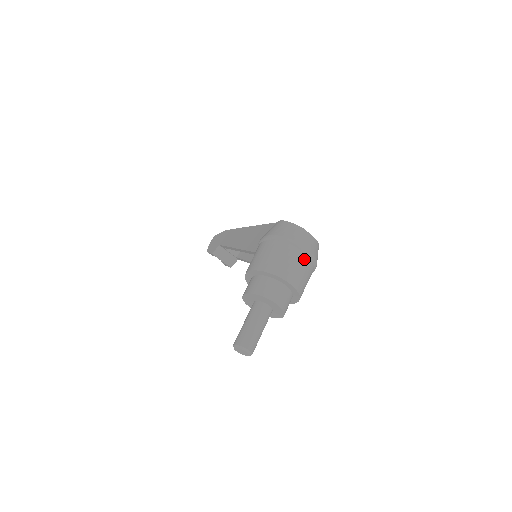
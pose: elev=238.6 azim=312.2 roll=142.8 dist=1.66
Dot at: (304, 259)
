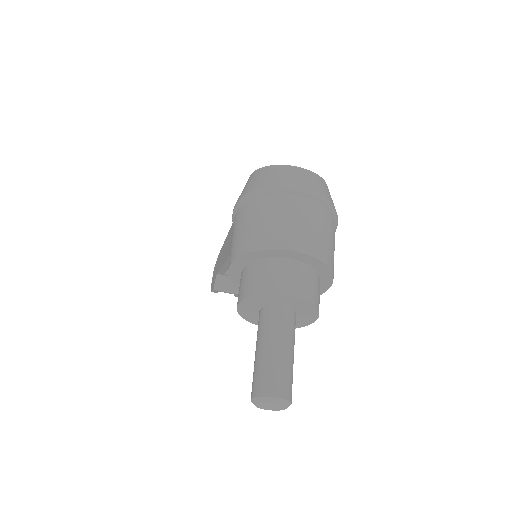
Dot at: (306, 205)
